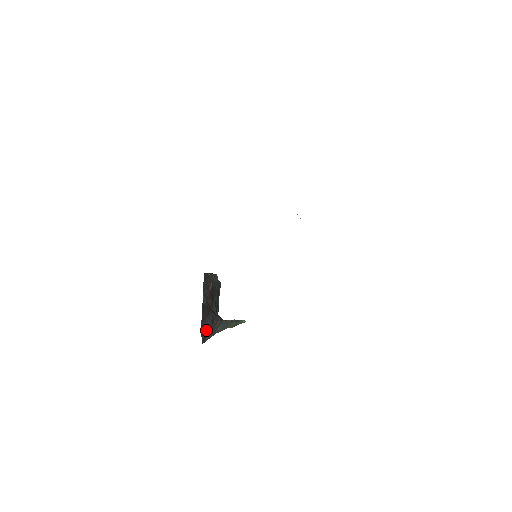
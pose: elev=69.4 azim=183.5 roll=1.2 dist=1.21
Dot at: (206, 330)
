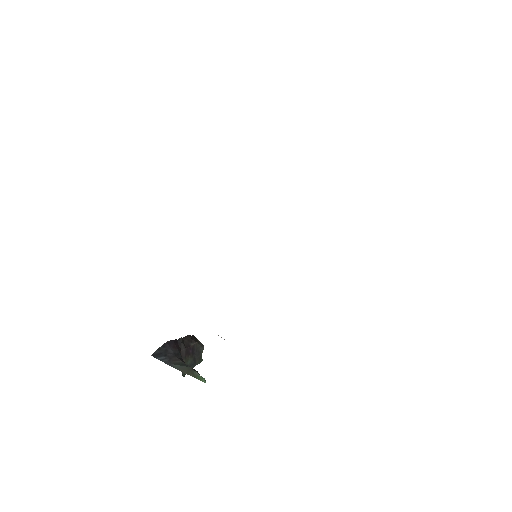
Dot at: (164, 352)
